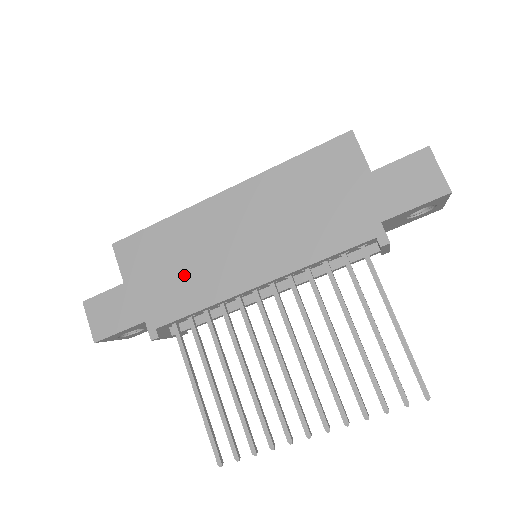
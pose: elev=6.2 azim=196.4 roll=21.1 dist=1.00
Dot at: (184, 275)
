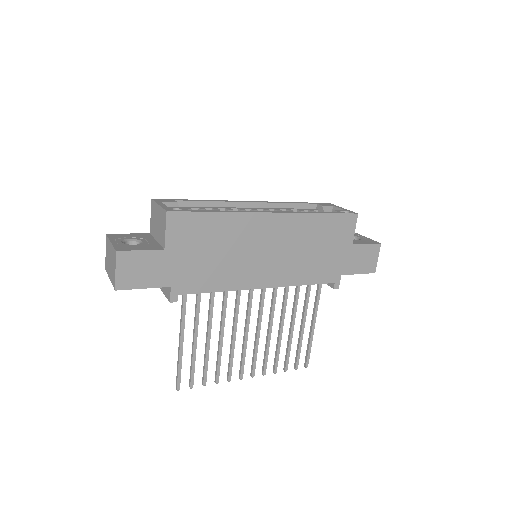
Dot at: (218, 262)
